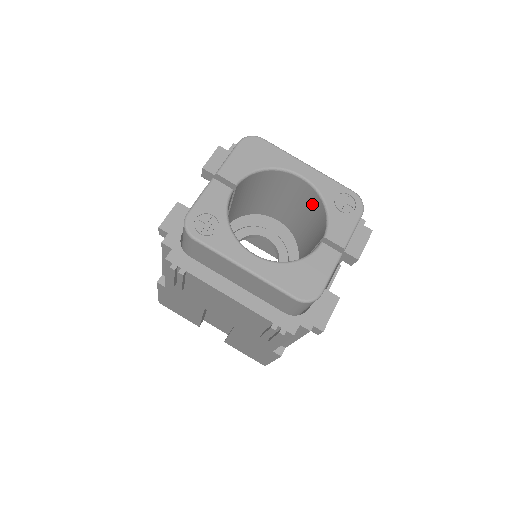
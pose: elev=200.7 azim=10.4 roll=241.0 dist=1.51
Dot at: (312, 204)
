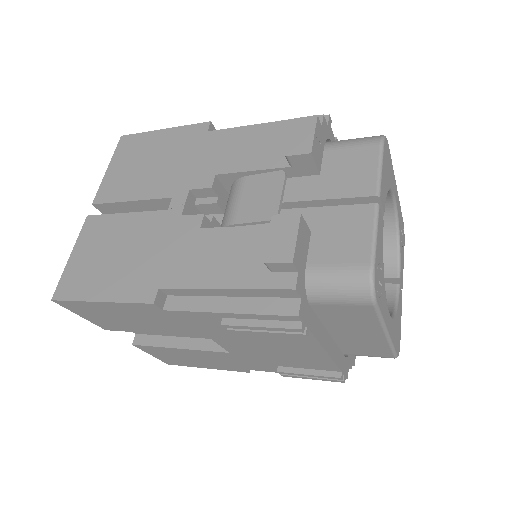
Dot at: occluded
